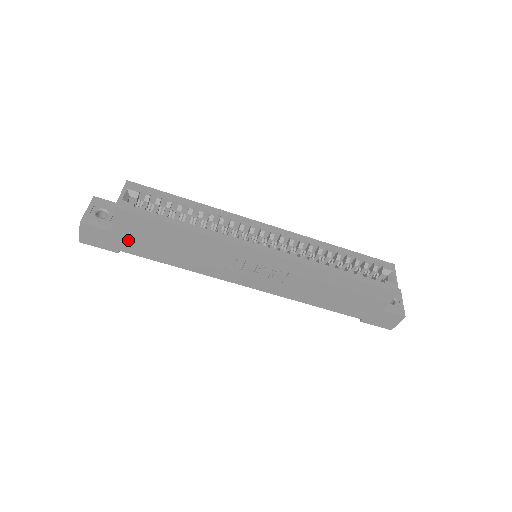
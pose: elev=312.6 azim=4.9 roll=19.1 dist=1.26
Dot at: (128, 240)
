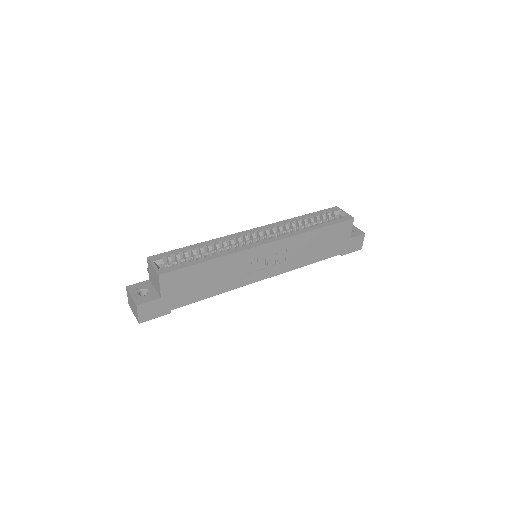
Dot at: (175, 297)
